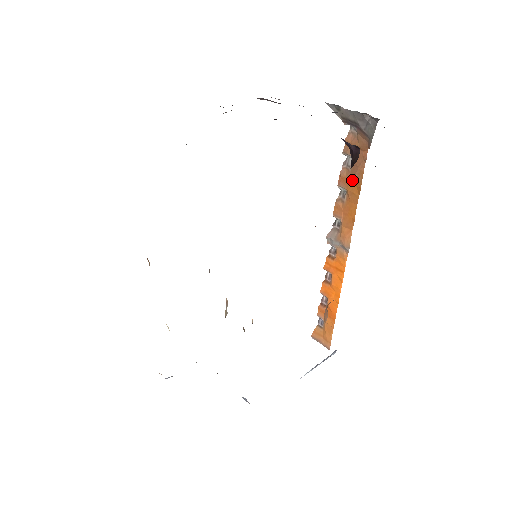
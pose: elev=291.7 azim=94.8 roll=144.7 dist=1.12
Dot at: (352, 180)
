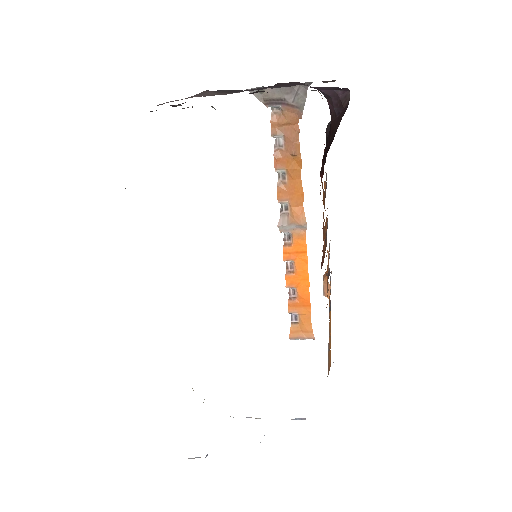
Dot at: (290, 157)
